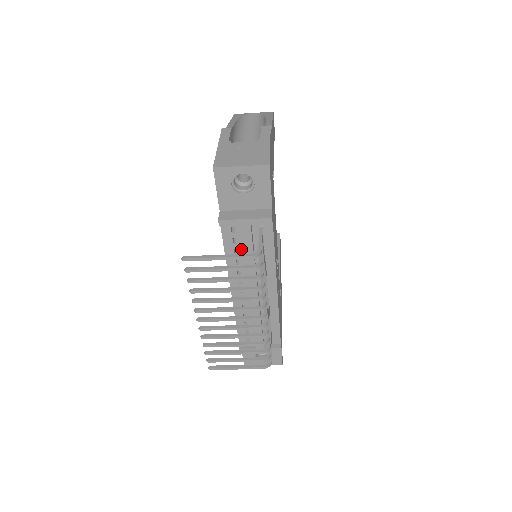
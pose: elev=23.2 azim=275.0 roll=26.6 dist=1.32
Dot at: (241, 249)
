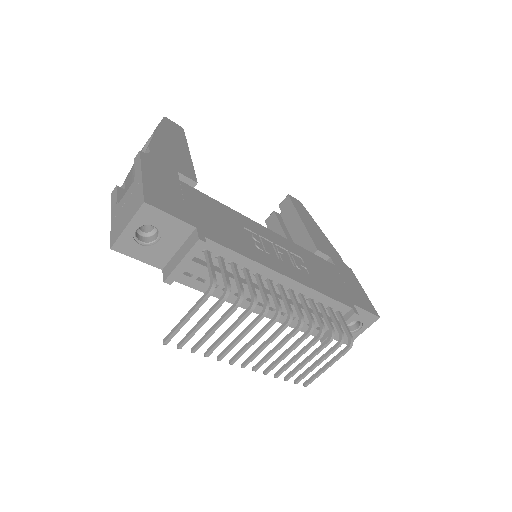
Dot at: occluded
